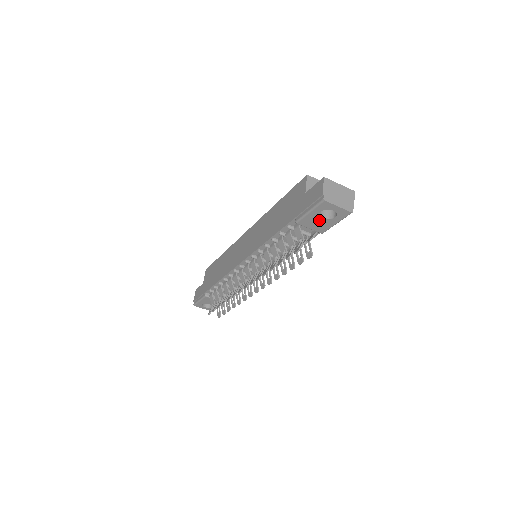
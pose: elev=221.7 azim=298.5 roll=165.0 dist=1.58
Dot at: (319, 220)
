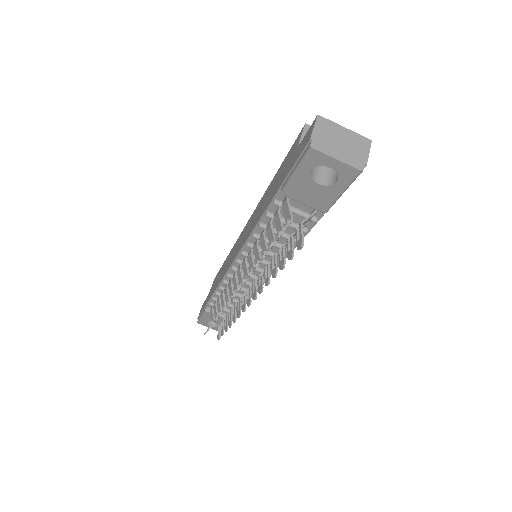
Dot at: (313, 187)
